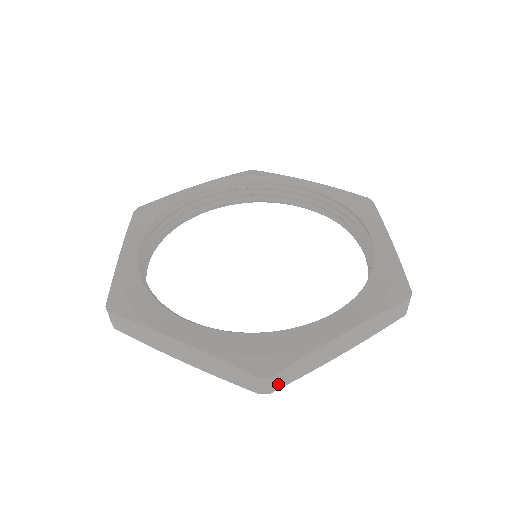
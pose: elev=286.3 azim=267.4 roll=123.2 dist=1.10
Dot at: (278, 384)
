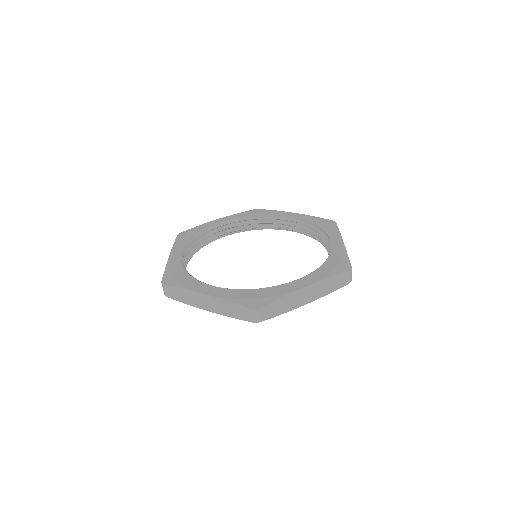
Dot at: (265, 316)
